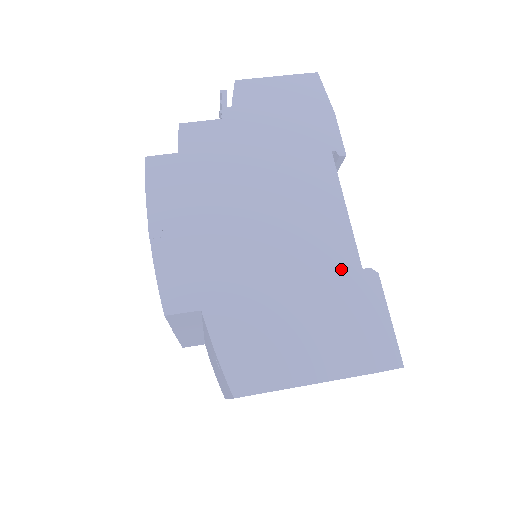
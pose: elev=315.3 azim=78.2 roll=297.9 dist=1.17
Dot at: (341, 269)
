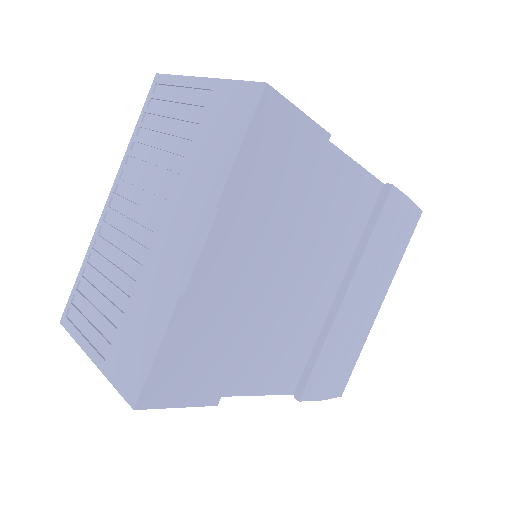
Dot at: occluded
